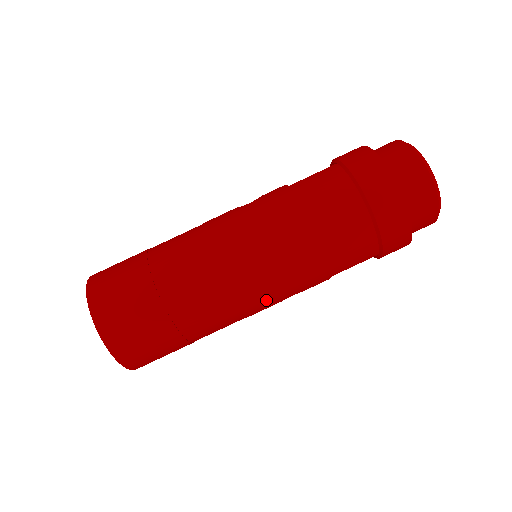
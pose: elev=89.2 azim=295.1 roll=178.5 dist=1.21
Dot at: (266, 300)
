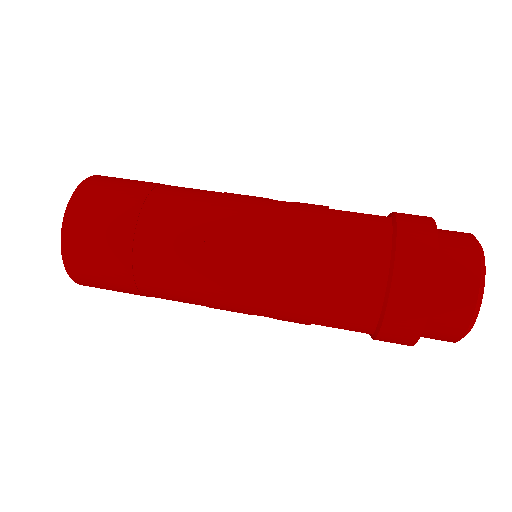
Dot at: (232, 302)
